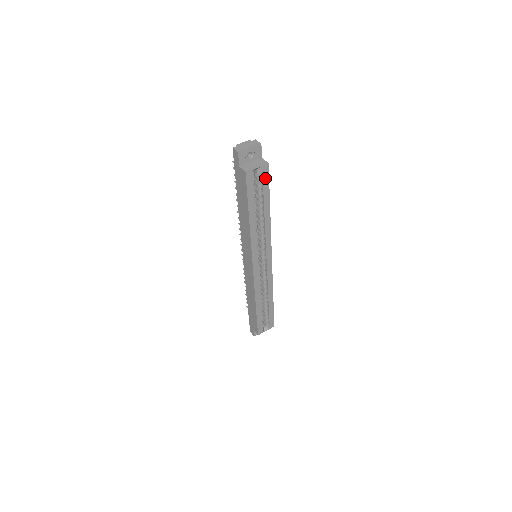
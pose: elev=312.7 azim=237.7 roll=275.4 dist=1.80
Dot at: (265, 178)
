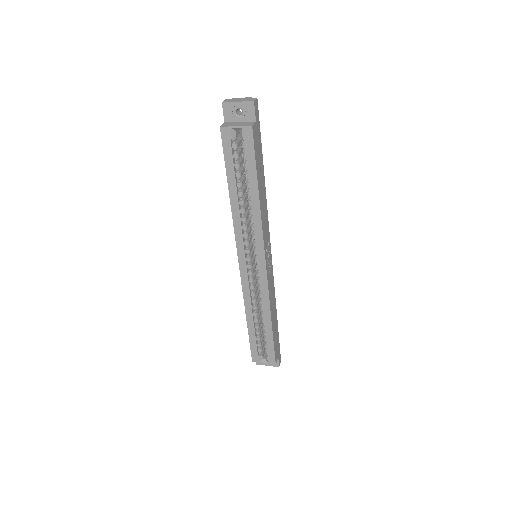
Dot at: (249, 146)
